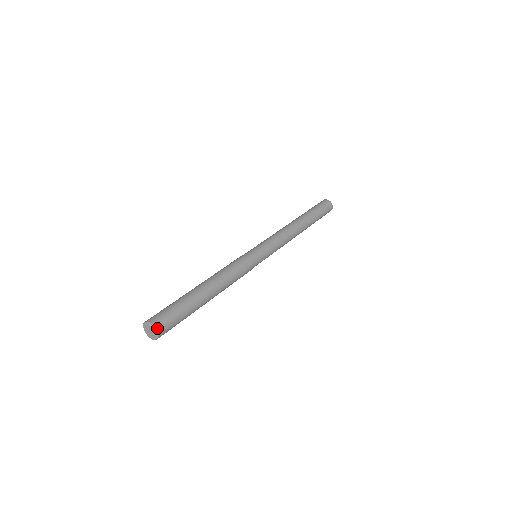
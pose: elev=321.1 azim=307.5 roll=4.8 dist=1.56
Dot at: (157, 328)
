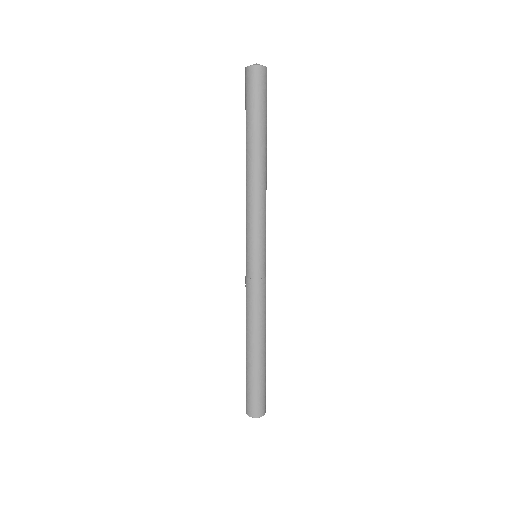
Dot at: (263, 414)
